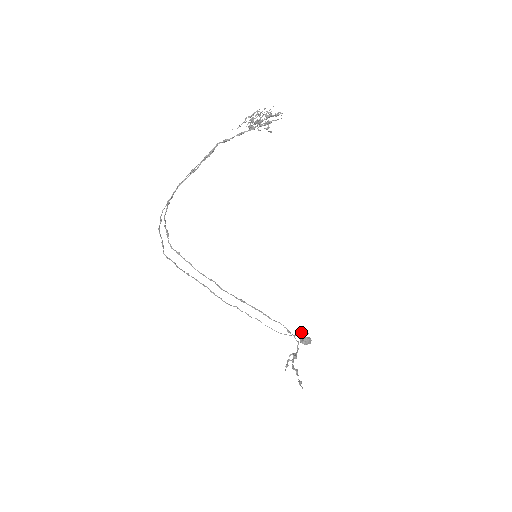
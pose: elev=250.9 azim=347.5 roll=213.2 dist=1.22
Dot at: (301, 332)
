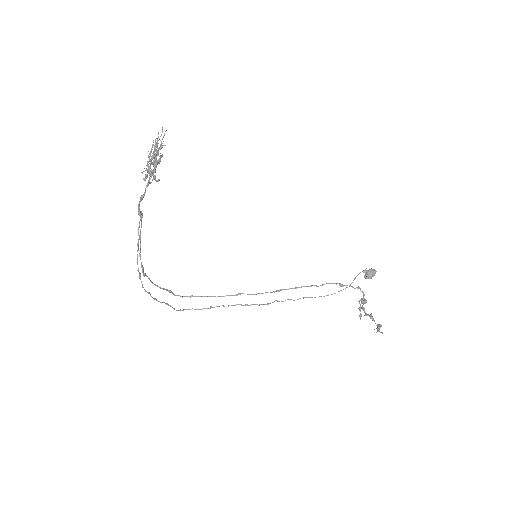
Dot at: (356, 276)
